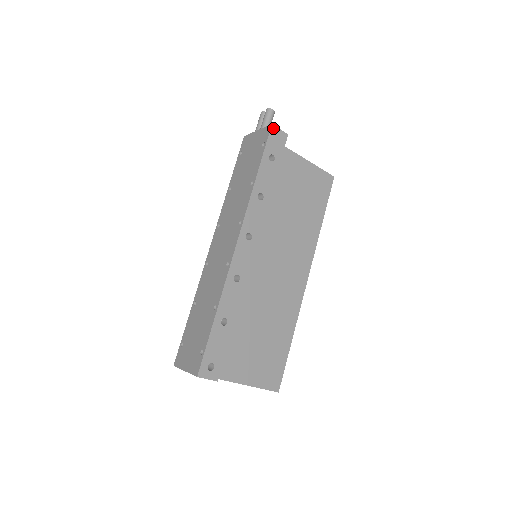
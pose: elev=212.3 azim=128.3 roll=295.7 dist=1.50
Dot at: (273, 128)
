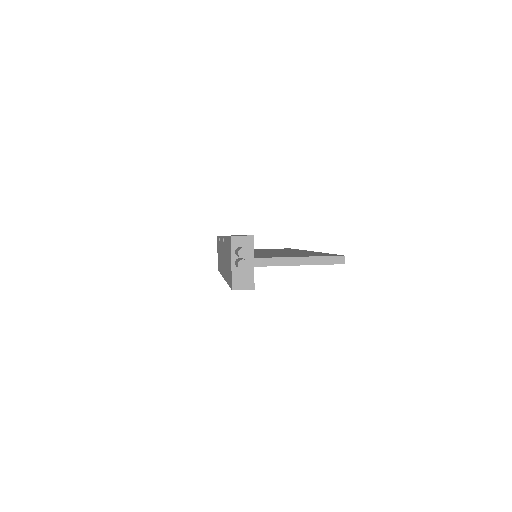
Dot at: occluded
